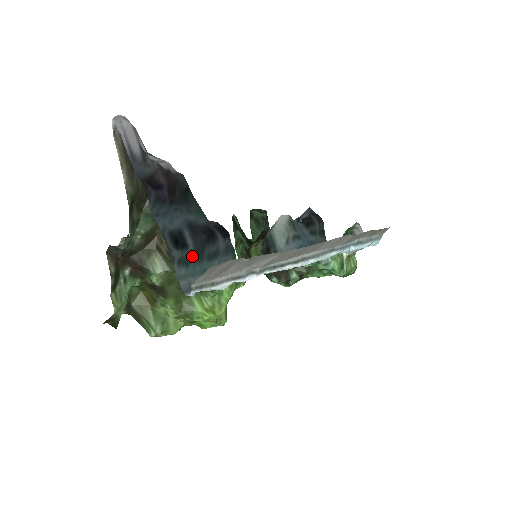
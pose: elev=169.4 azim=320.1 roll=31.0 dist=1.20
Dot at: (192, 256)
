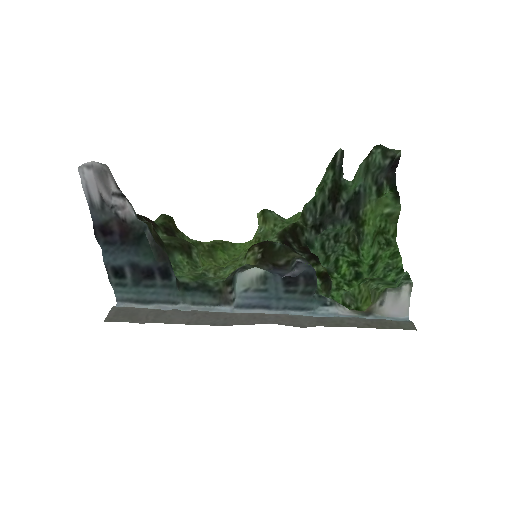
Dot at: (129, 283)
